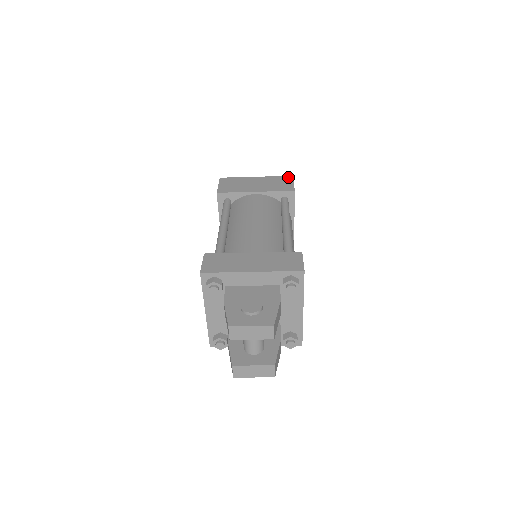
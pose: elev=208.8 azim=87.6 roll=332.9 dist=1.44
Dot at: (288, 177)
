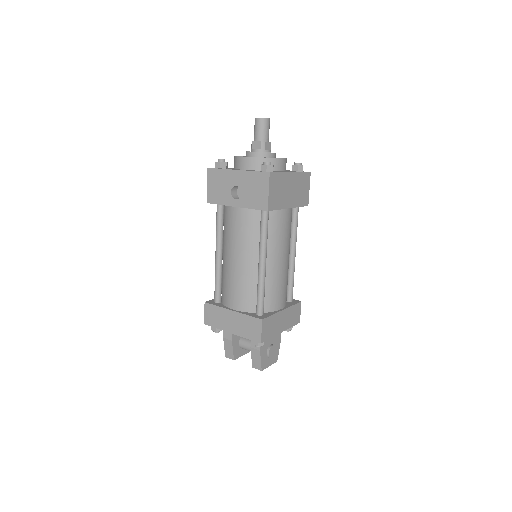
Dot at: (308, 176)
